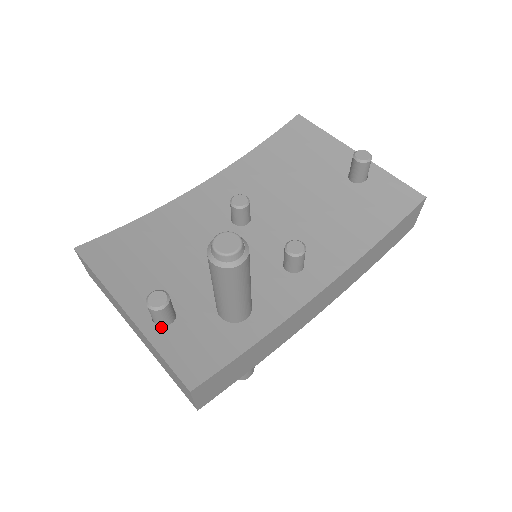
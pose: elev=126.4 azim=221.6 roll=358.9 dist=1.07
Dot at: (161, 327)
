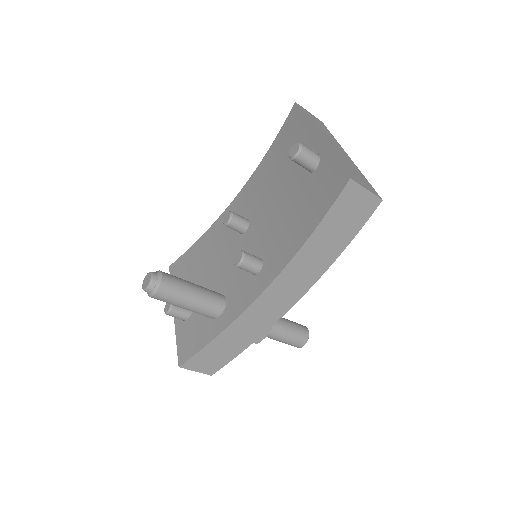
Dot at: (183, 321)
